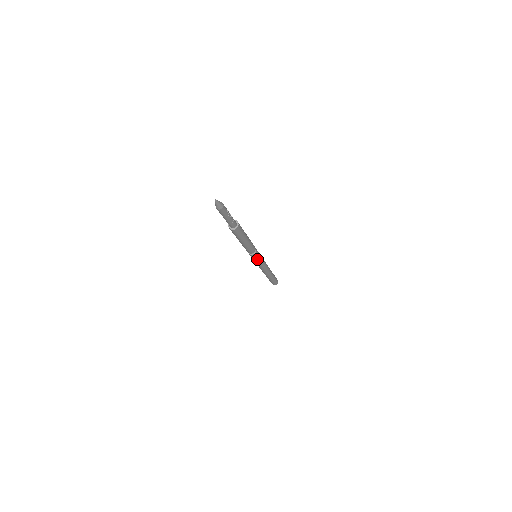
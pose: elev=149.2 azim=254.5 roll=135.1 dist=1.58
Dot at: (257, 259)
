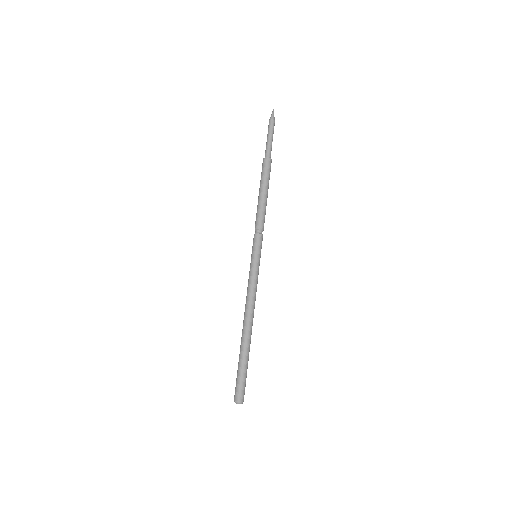
Dot at: (256, 254)
